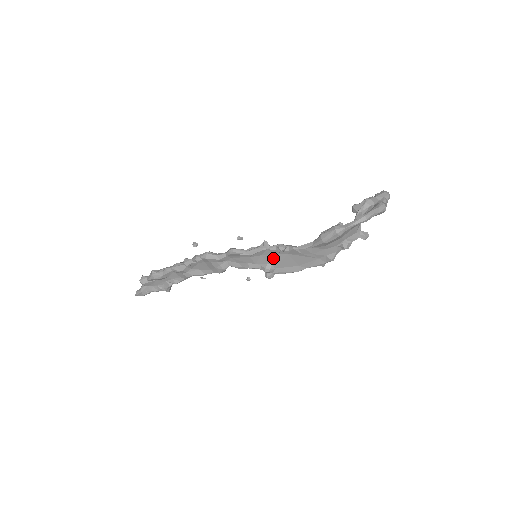
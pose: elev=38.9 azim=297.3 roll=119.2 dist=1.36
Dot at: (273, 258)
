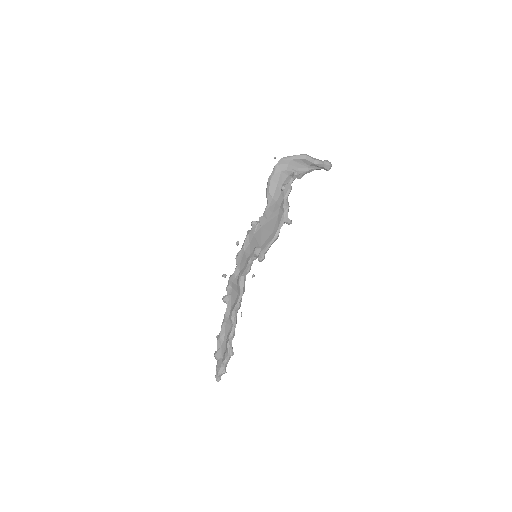
Dot at: (256, 239)
